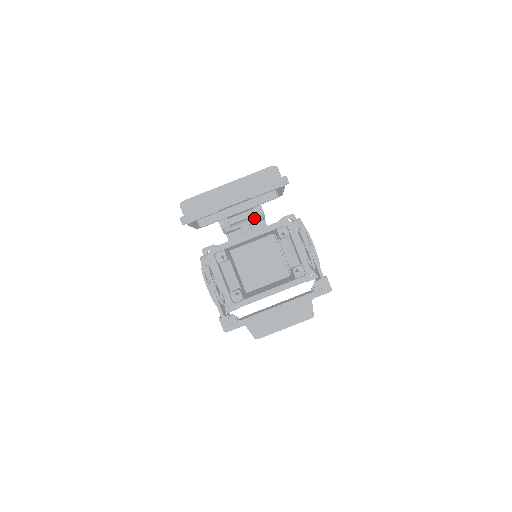
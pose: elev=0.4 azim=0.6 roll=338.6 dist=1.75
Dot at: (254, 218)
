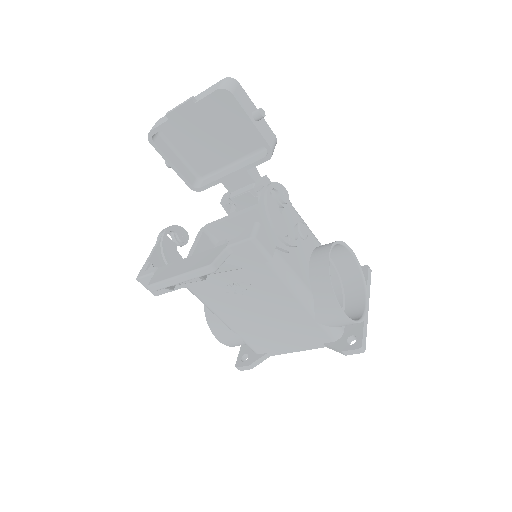
Dot at: occluded
